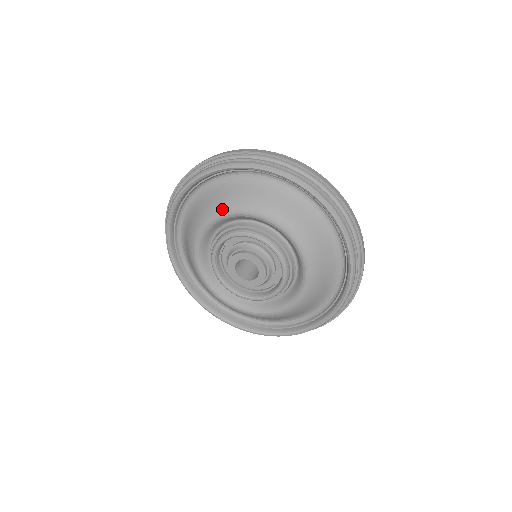
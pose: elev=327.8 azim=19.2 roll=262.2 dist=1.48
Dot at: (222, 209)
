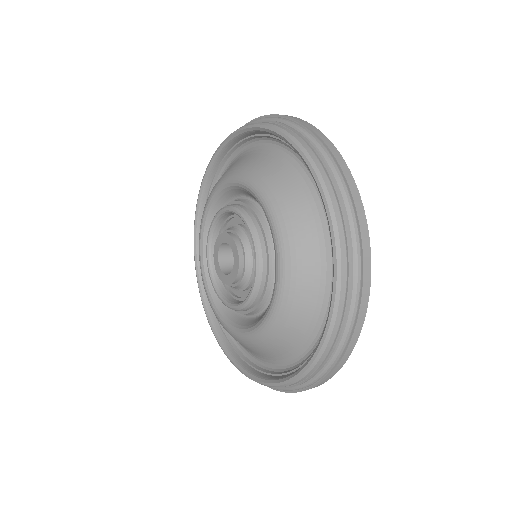
Dot at: (200, 227)
